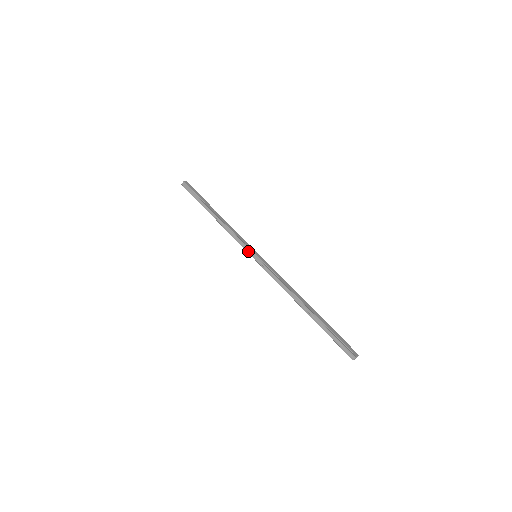
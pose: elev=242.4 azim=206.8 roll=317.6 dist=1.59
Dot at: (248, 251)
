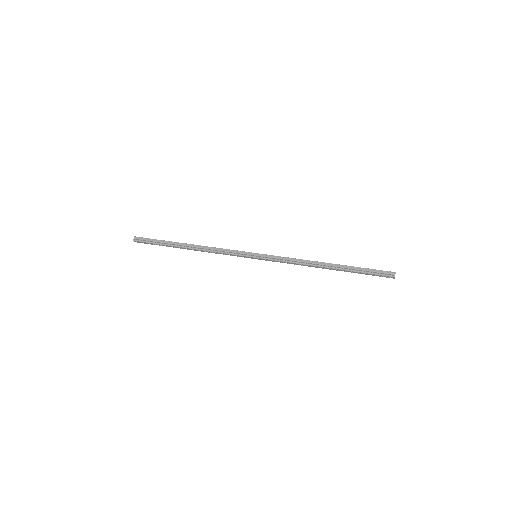
Dot at: (246, 255)
